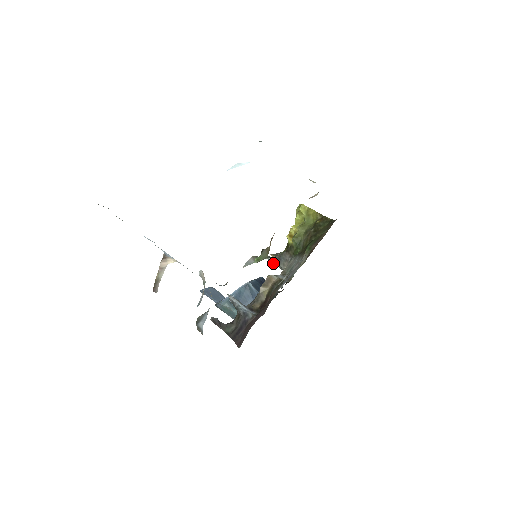
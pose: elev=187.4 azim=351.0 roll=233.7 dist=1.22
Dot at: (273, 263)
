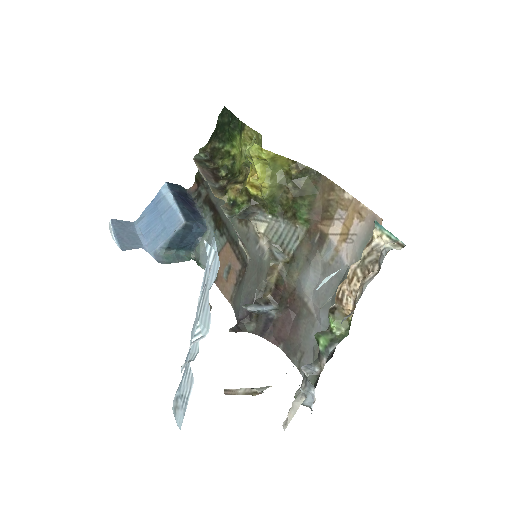
Dot at: occluded
